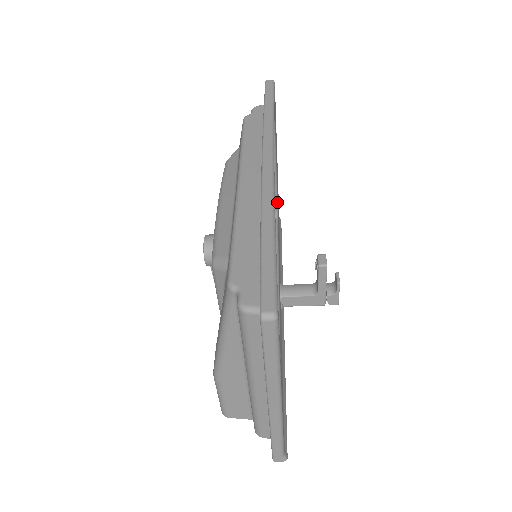
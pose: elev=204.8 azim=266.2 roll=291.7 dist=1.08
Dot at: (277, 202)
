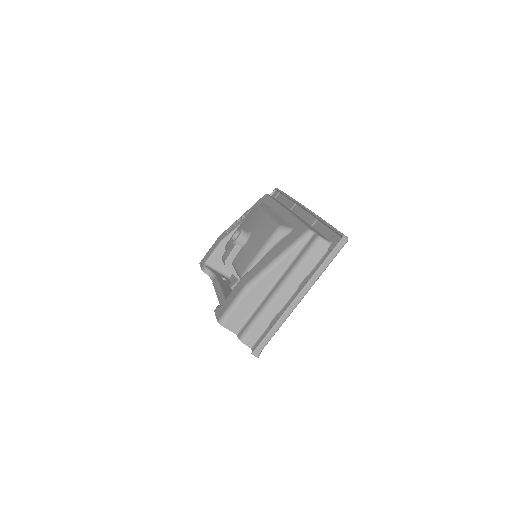
Dot at: occluded
